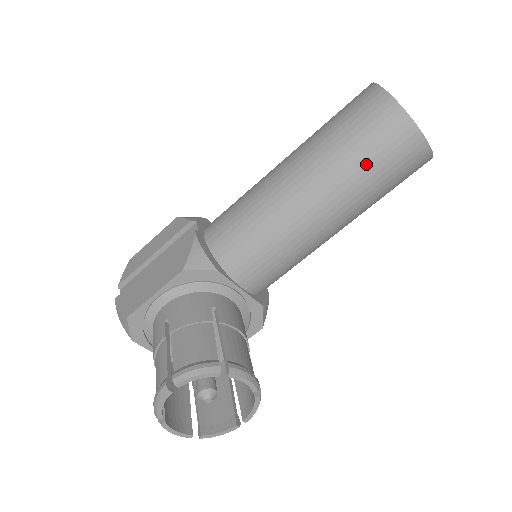
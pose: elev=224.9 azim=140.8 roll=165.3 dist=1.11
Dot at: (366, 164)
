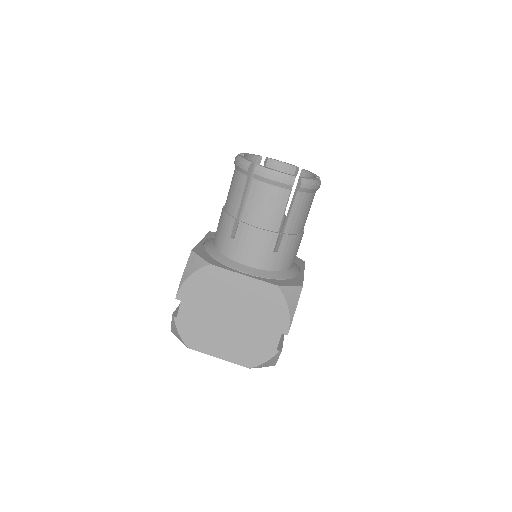
Dot at: occluded
